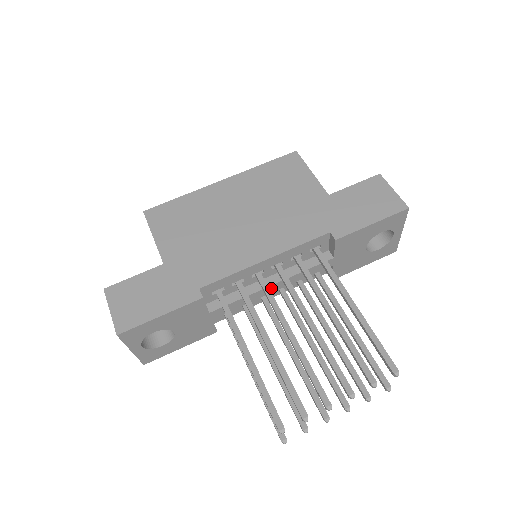
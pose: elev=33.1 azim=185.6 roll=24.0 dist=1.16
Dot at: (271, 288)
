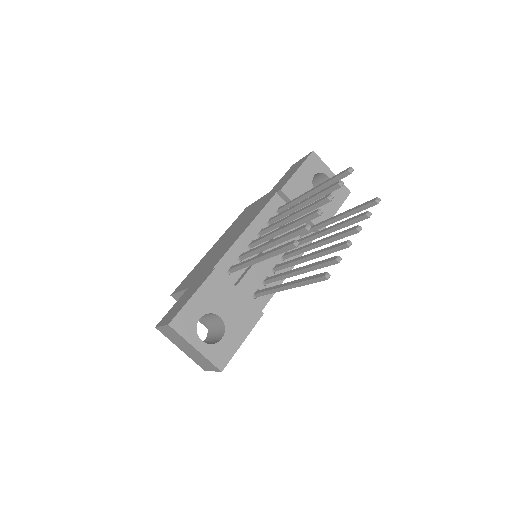
Dot at: (270, 249)
